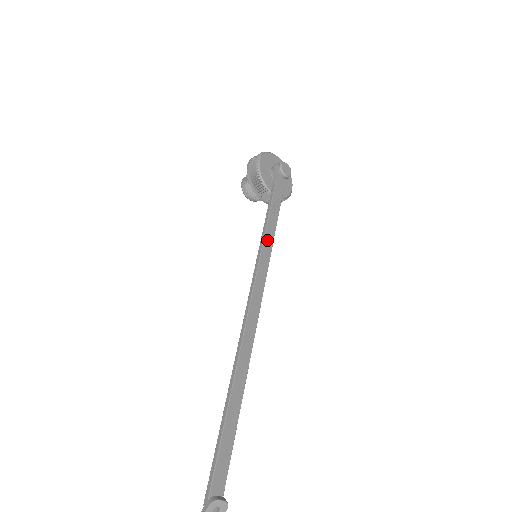
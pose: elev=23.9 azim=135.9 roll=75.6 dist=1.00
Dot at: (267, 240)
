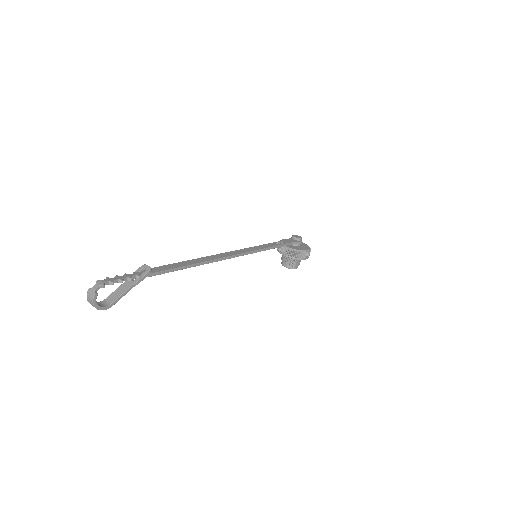
Dot at: (262, 246)
